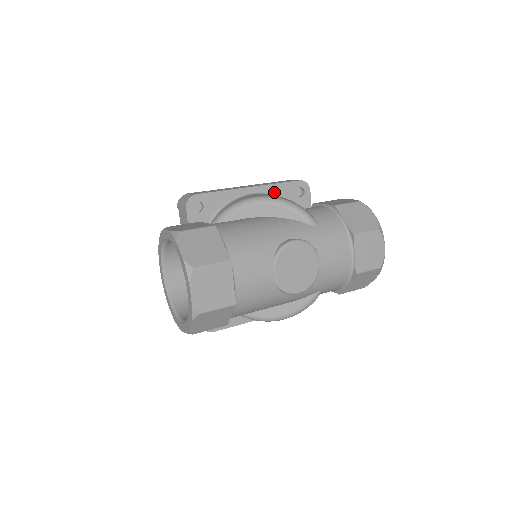
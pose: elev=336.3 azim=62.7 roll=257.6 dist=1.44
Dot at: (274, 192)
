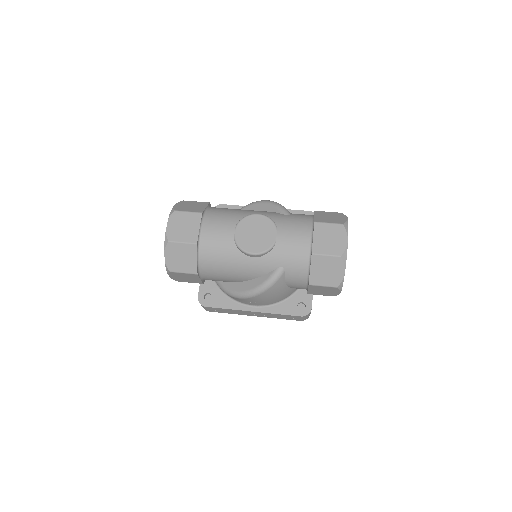
Dot at: occluded
